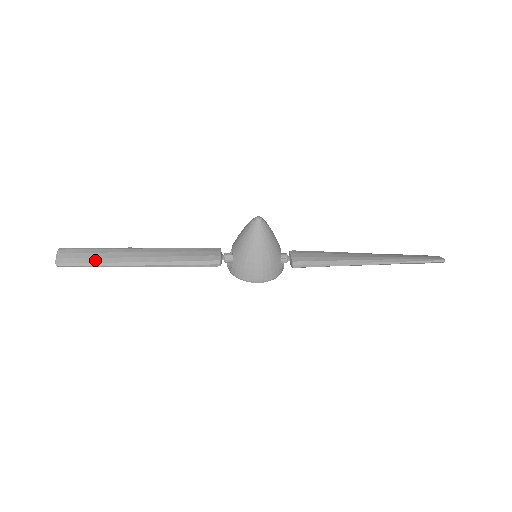
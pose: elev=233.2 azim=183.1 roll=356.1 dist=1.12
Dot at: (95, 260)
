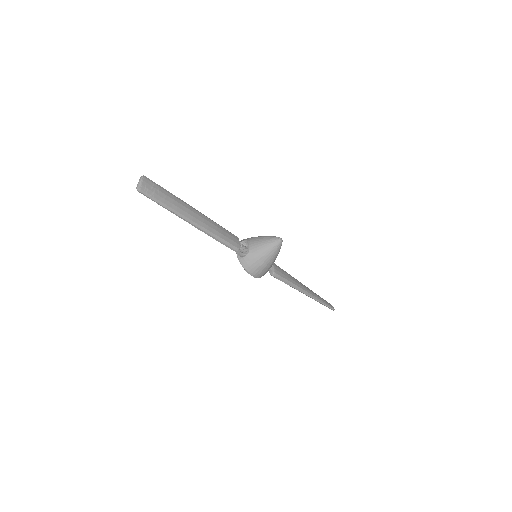
Dot at: (167, 202)
